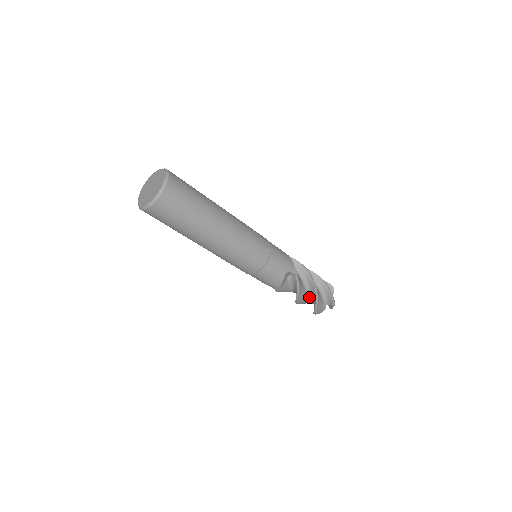
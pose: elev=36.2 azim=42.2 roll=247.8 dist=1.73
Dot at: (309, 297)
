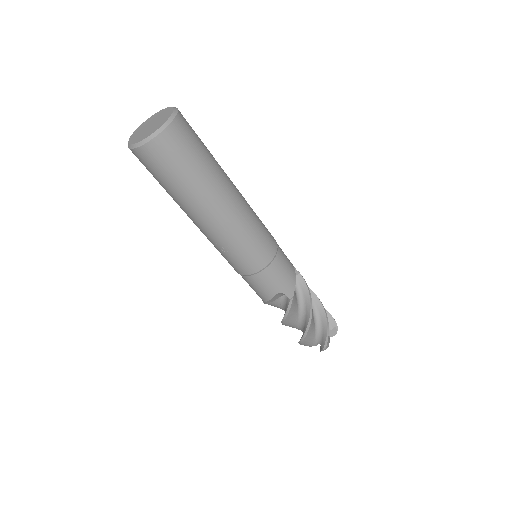
Dot at: (314, 318)
